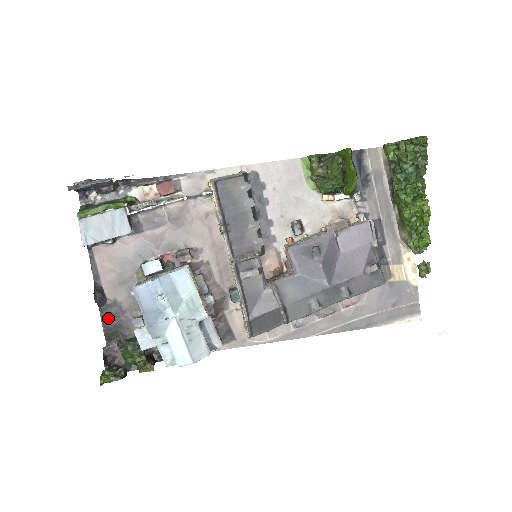
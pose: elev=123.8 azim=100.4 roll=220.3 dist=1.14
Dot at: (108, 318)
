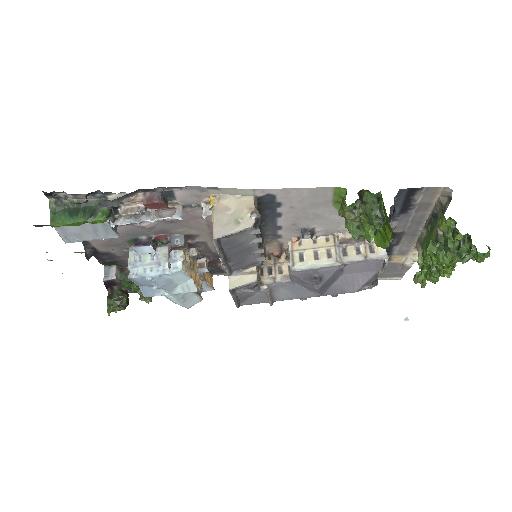
Dot at: (103, 259)
